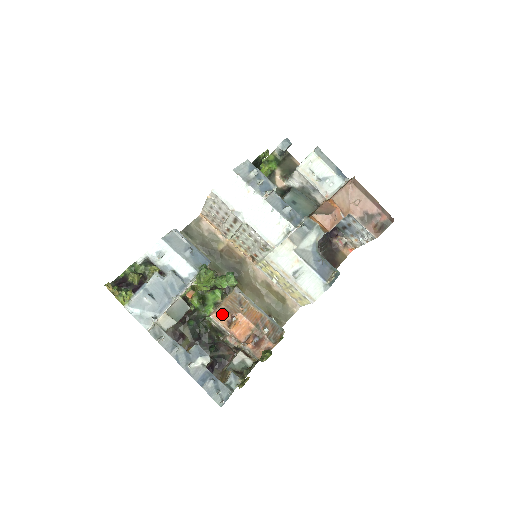
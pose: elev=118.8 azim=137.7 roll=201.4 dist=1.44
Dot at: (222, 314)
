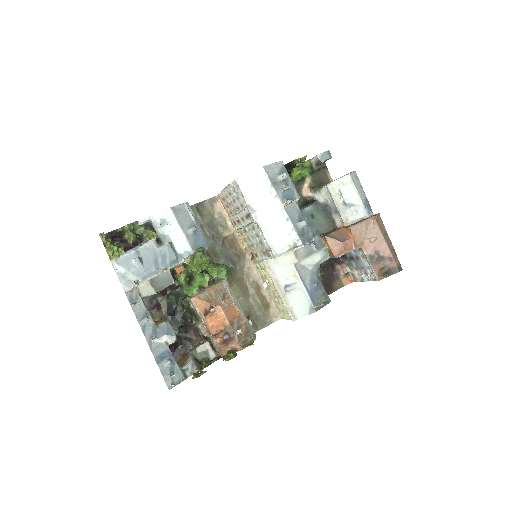
Dot at: (203, 301)
